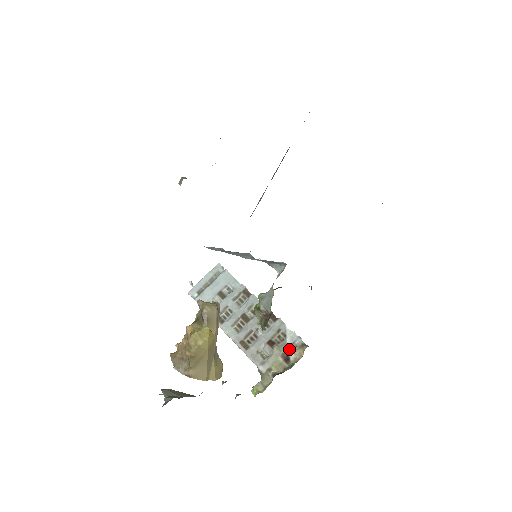
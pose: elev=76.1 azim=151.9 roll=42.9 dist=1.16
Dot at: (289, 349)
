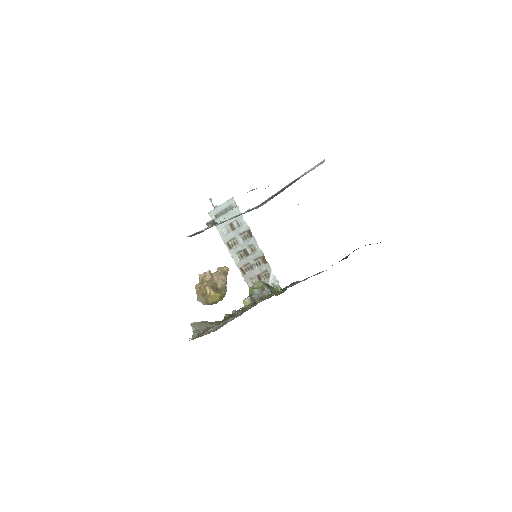
Dot at: occluded
